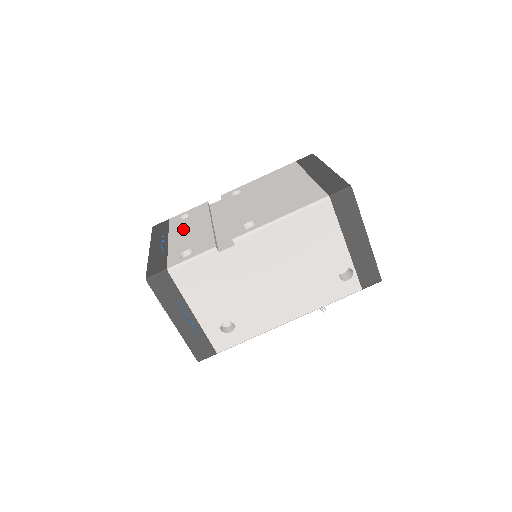
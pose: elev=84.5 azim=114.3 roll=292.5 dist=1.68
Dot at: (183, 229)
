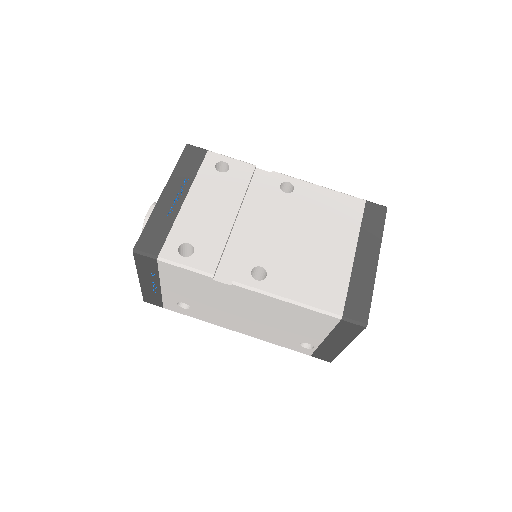
Dot at: (208, 195)
